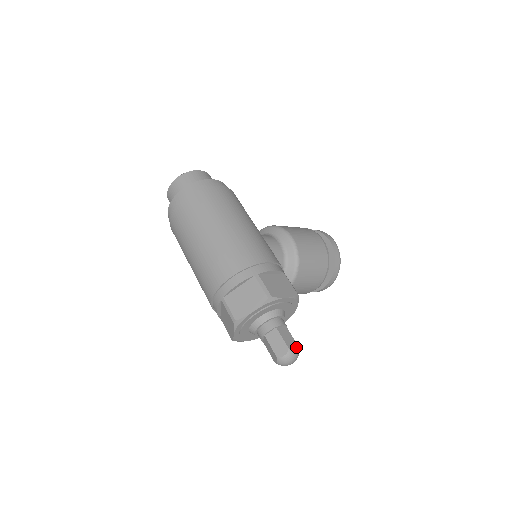
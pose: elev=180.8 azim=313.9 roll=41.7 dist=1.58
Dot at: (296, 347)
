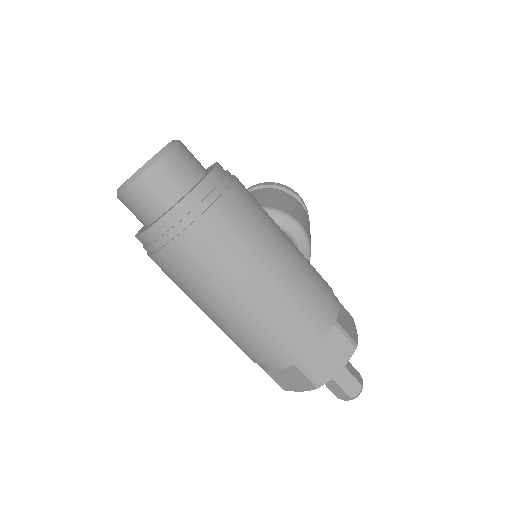
Dot at: (361, 377)
